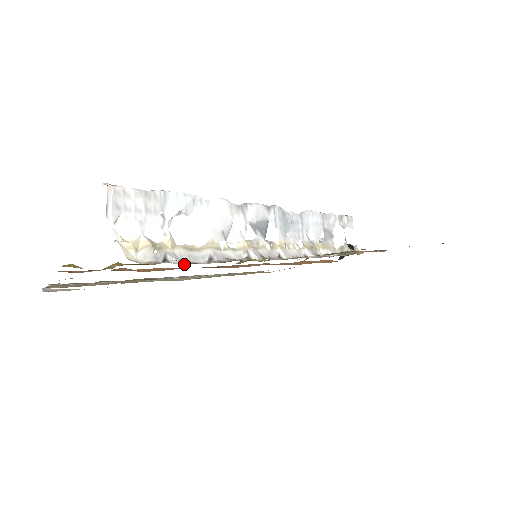
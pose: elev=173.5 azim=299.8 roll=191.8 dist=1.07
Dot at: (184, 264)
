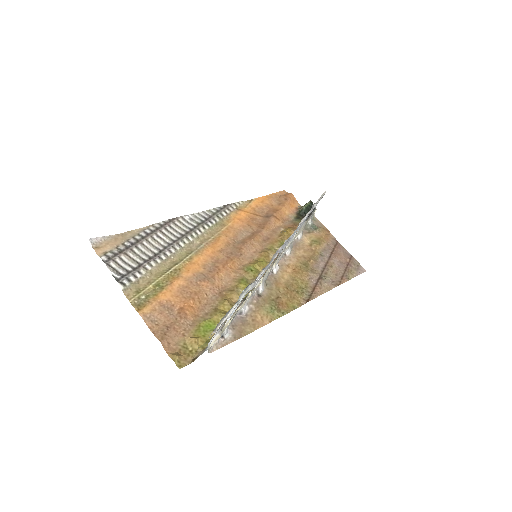
Dot at: (223, 307)
